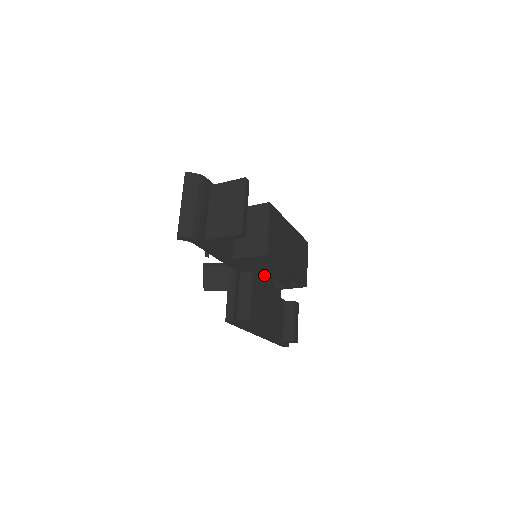
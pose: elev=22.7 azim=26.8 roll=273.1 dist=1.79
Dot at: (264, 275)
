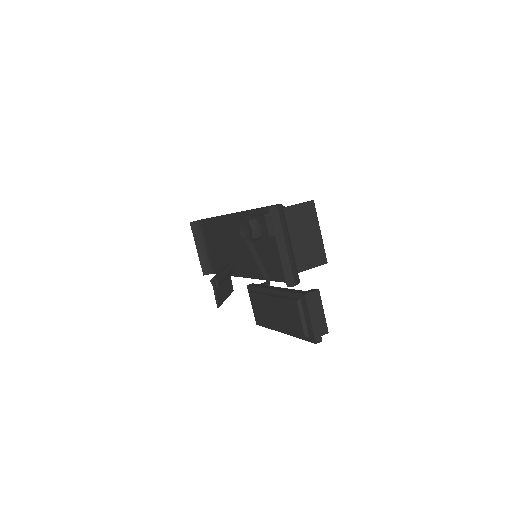
Dot at: occluded
